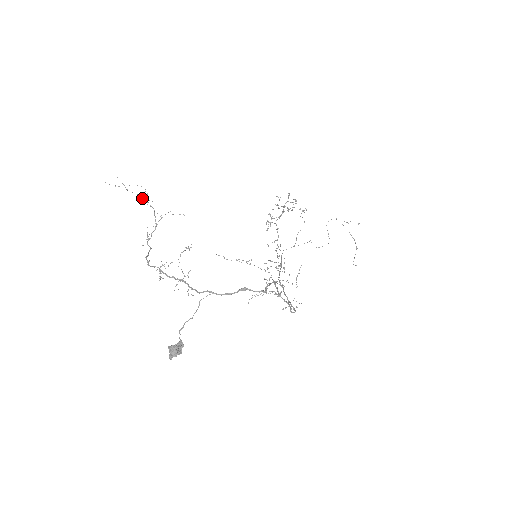
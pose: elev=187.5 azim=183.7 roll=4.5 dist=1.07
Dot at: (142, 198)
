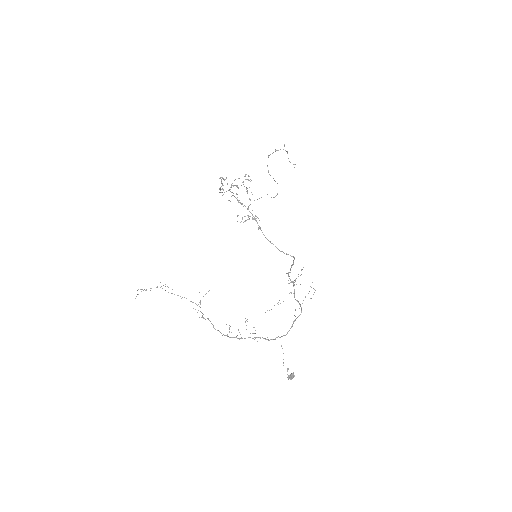
Dot at: occluded
